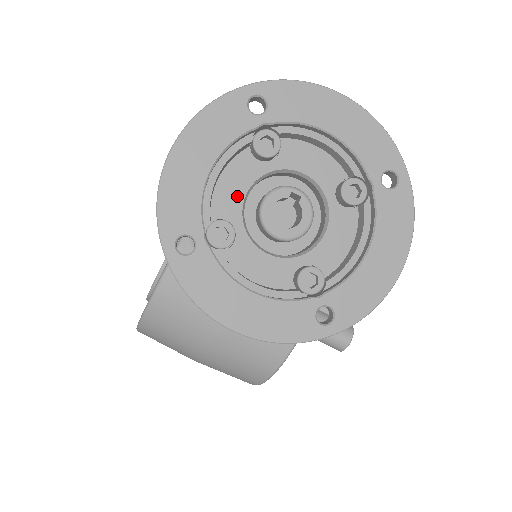
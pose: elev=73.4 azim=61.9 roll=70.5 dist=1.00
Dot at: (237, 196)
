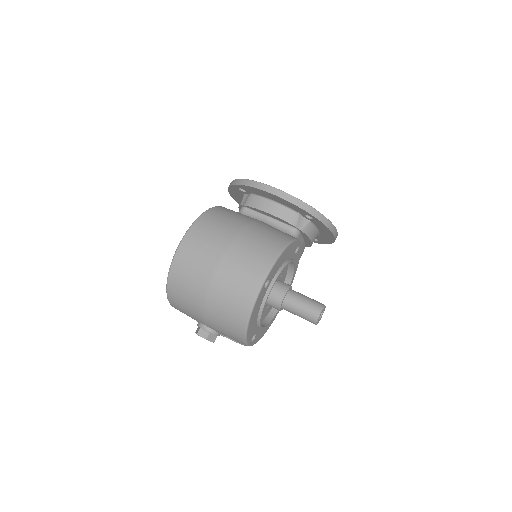
Dot at: occluded
